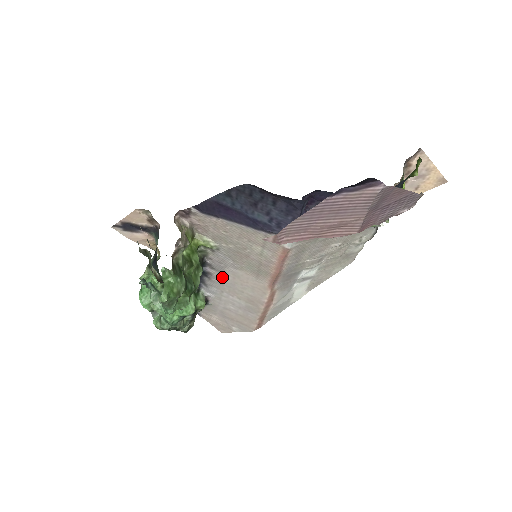
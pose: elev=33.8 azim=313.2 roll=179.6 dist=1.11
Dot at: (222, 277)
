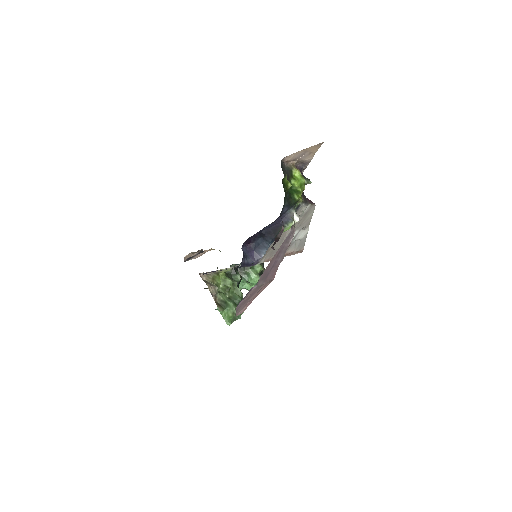
Dot at: occluded
